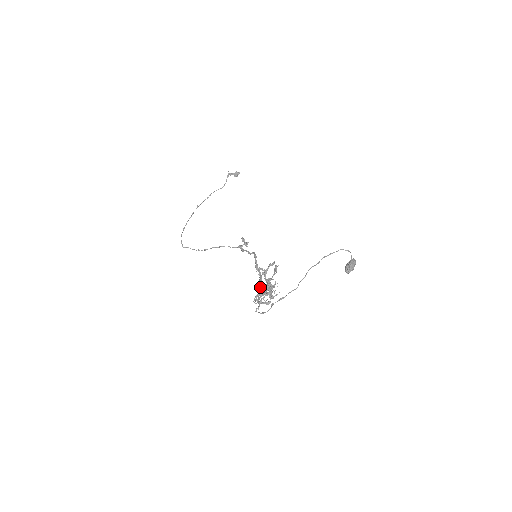
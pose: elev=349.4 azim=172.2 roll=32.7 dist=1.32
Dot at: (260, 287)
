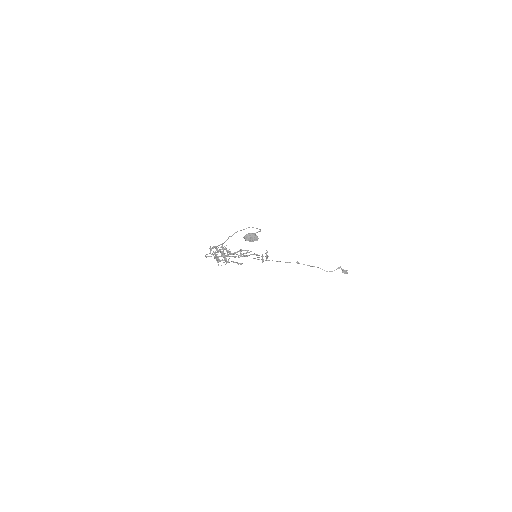
Dot at: (228, 255)
